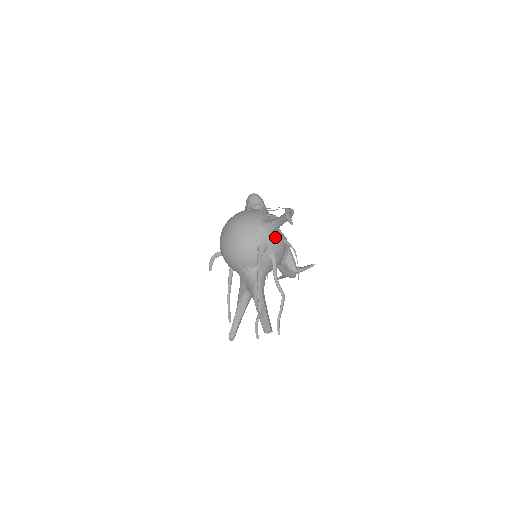
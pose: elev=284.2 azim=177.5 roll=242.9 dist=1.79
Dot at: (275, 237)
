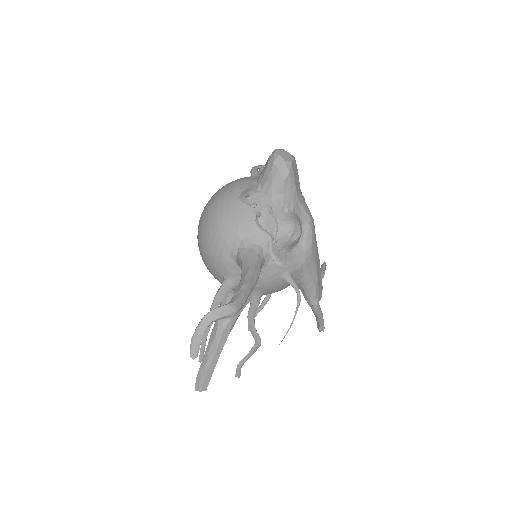
Dot at: occluded
